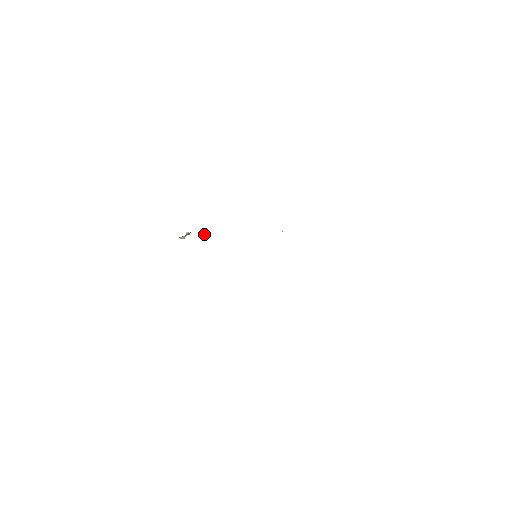
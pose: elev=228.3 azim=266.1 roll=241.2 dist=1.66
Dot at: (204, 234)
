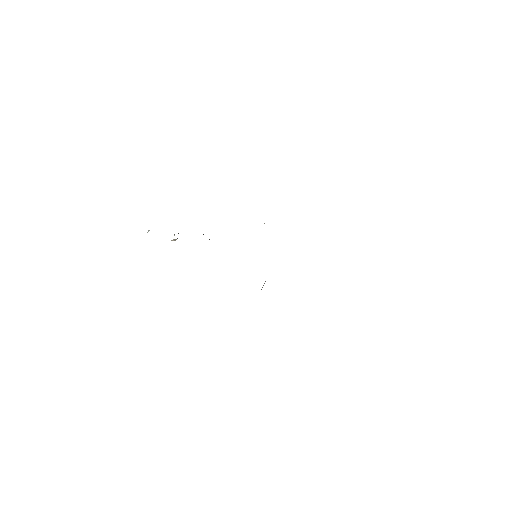
Dot at: occluded
